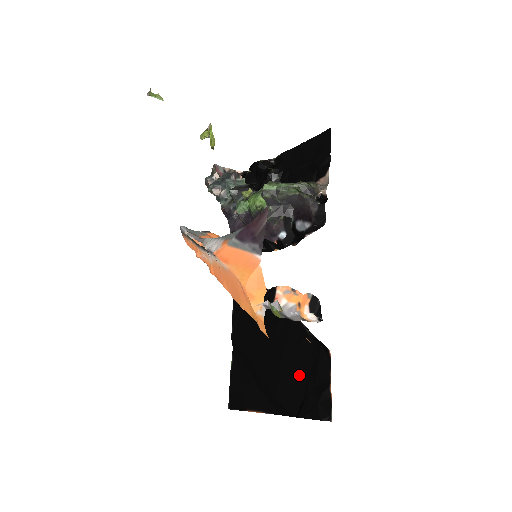
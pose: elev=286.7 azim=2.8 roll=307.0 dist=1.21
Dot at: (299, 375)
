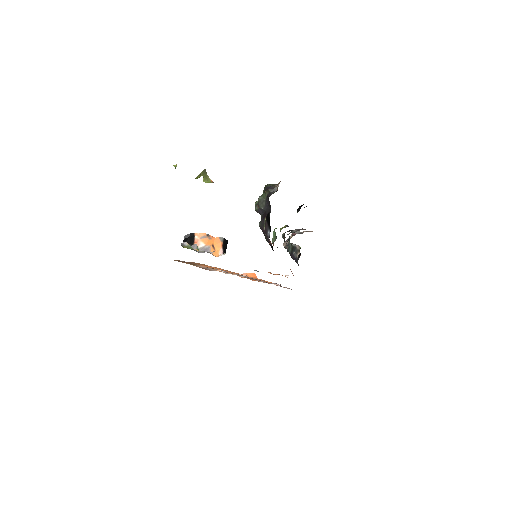
Dot at: occluded
